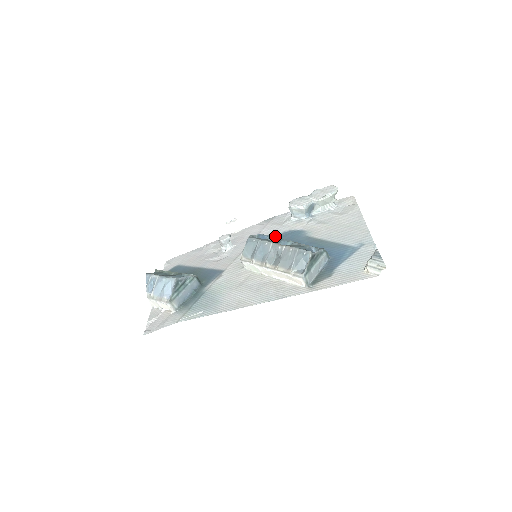
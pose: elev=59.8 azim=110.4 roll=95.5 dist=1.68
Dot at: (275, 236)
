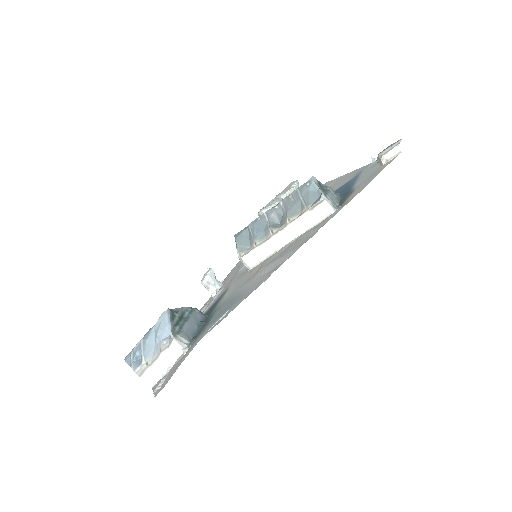
Dot at: occluded
